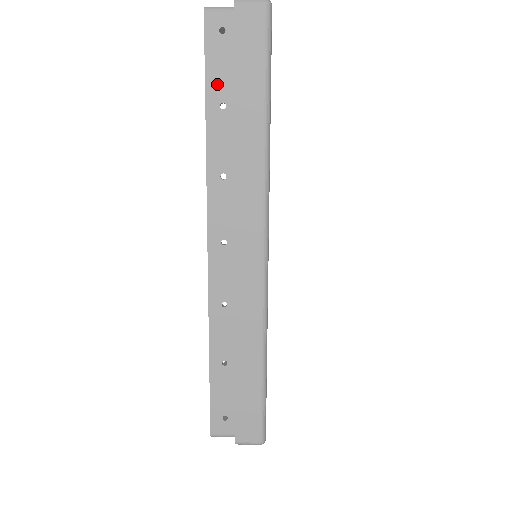
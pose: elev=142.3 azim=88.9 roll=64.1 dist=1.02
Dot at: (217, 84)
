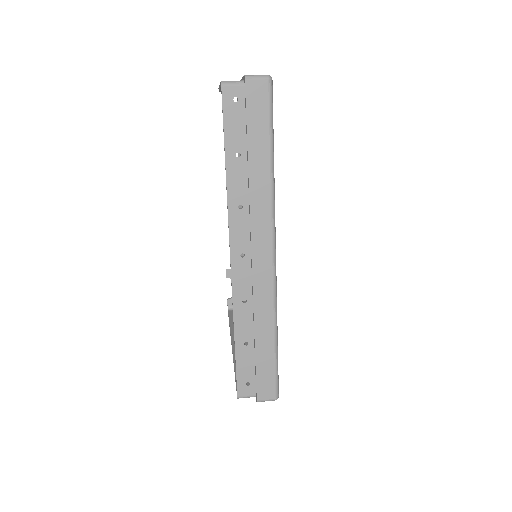
Dot at: (233, 139)
